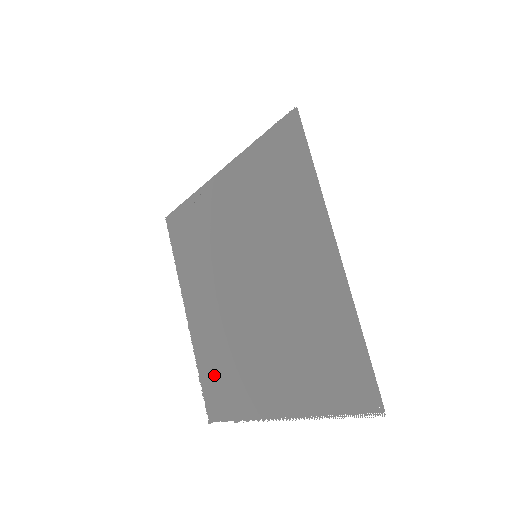
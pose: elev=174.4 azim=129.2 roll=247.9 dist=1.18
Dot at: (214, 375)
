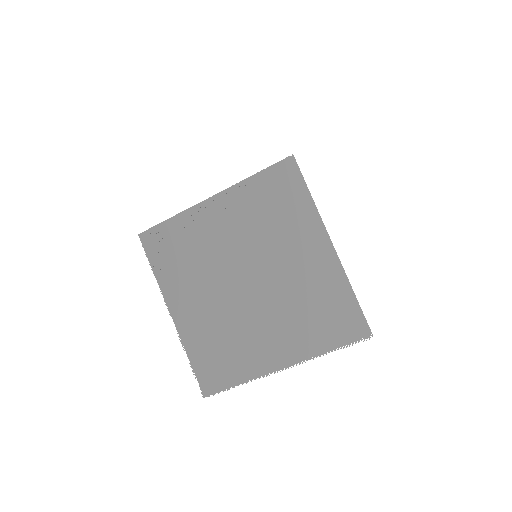
Dot at: (210, 356)
